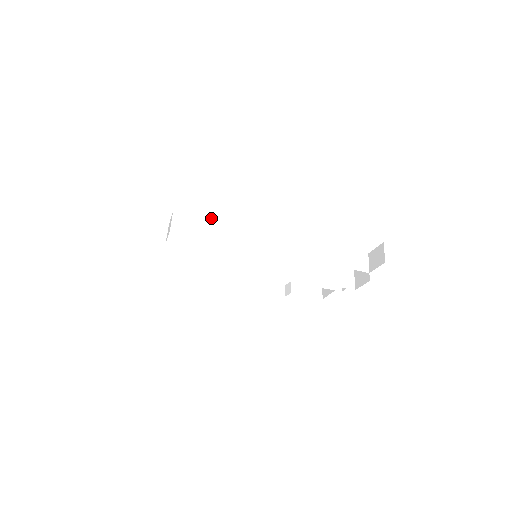
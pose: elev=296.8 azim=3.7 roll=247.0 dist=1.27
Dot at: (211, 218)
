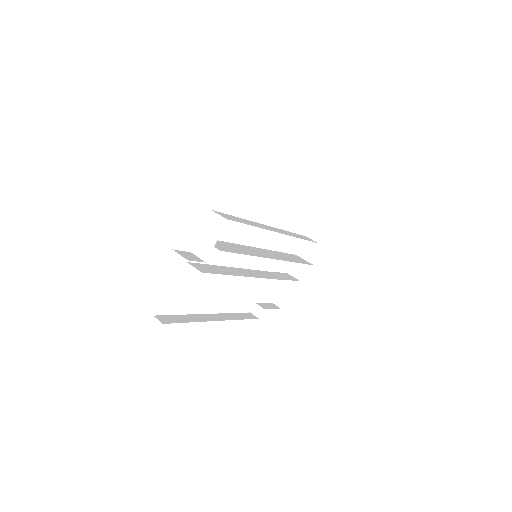
Dot at: (232, 216)
